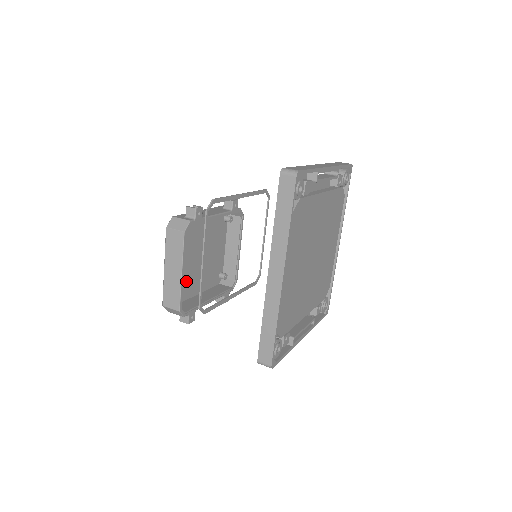
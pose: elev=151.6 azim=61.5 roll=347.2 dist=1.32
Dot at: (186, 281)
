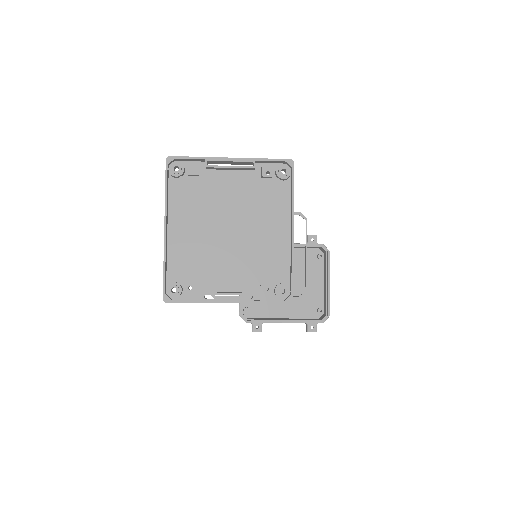
Dot at: occluded
